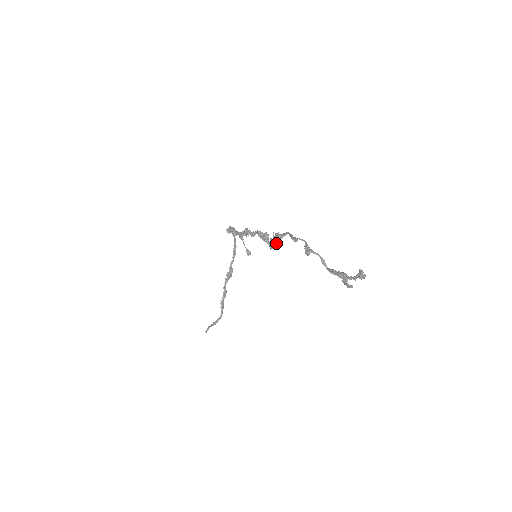
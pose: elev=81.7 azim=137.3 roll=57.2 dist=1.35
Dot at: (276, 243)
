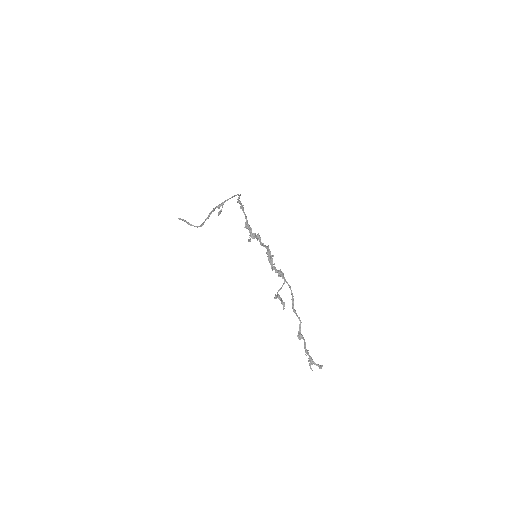
Dot at: (281, 300)
